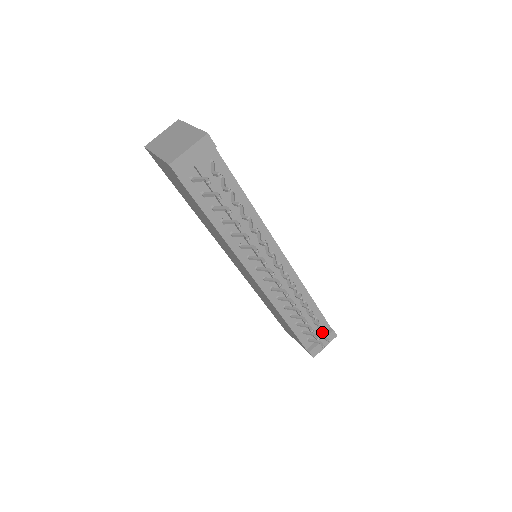
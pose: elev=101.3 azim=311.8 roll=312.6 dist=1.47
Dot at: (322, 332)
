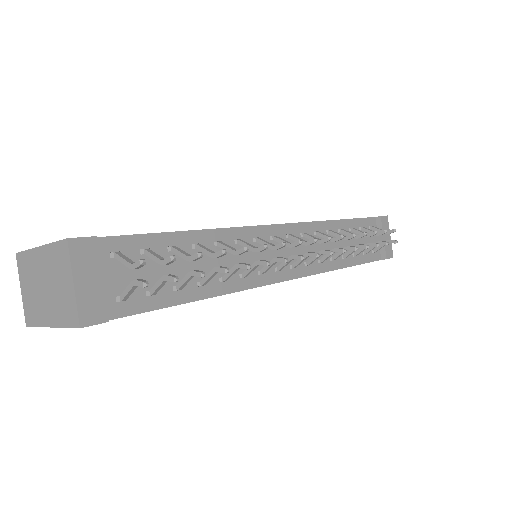
Dot at: (382, 234)
